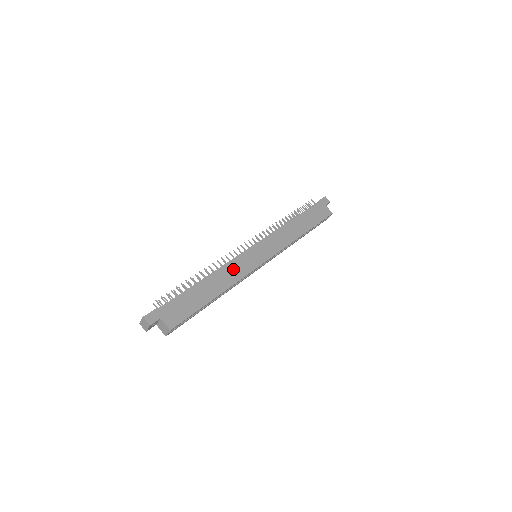
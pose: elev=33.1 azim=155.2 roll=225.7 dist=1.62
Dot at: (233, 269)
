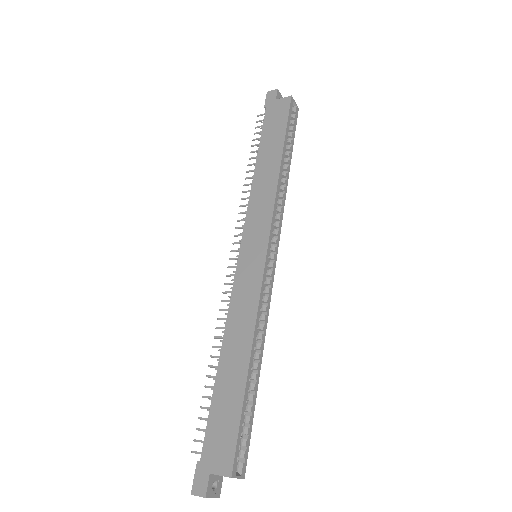
Dot at: (239, 308)
